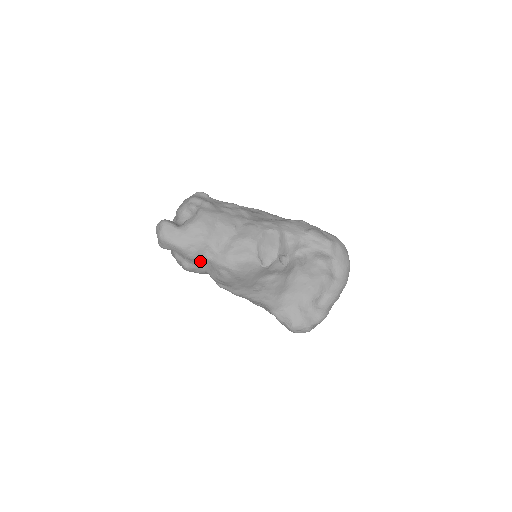
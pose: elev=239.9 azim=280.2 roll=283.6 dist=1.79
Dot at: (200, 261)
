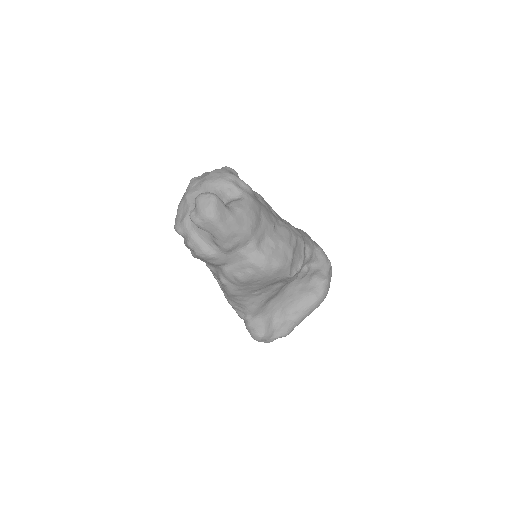
Dot at: (230, 253)
